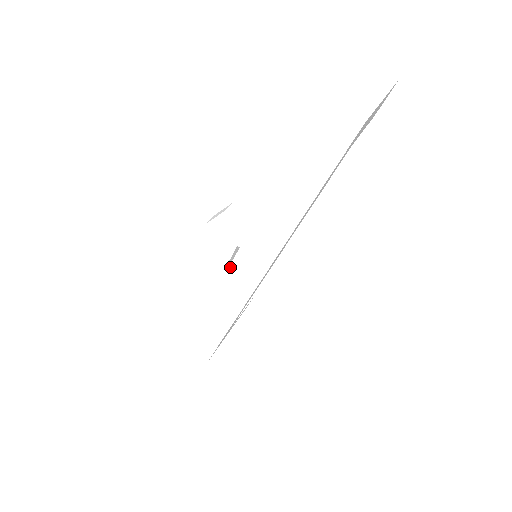
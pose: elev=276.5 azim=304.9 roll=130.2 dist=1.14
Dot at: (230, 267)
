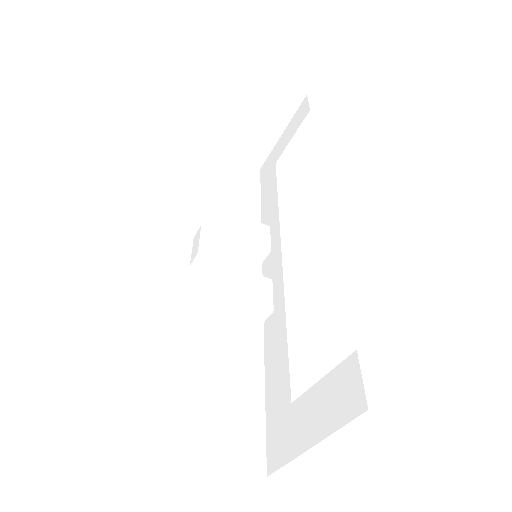
Dot at: occluded
